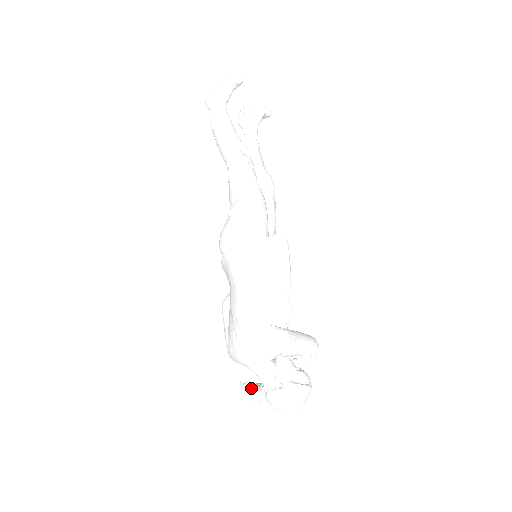
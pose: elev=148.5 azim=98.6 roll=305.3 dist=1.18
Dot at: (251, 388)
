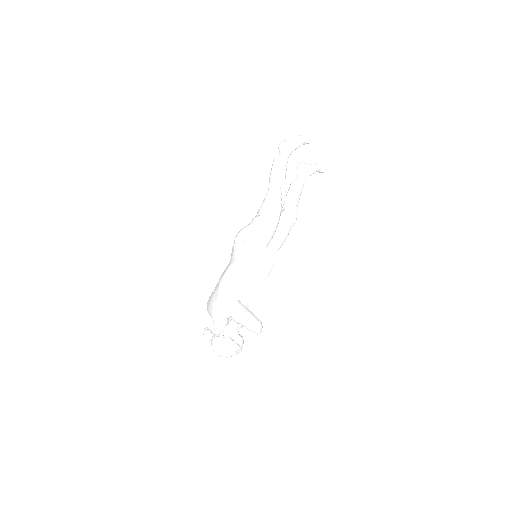
Dot at: (206, 330)
